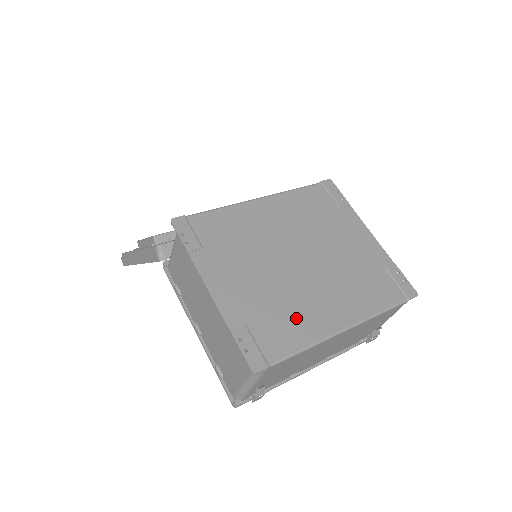
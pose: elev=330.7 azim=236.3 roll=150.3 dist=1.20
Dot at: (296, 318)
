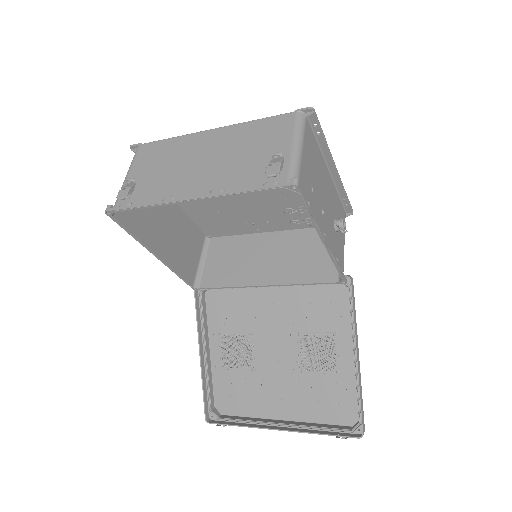
Dot at: occluded
